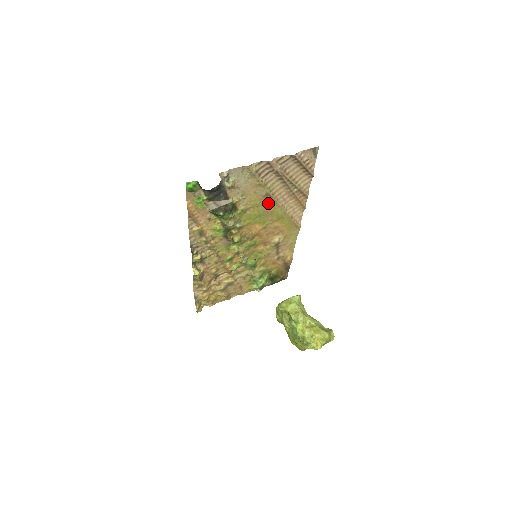
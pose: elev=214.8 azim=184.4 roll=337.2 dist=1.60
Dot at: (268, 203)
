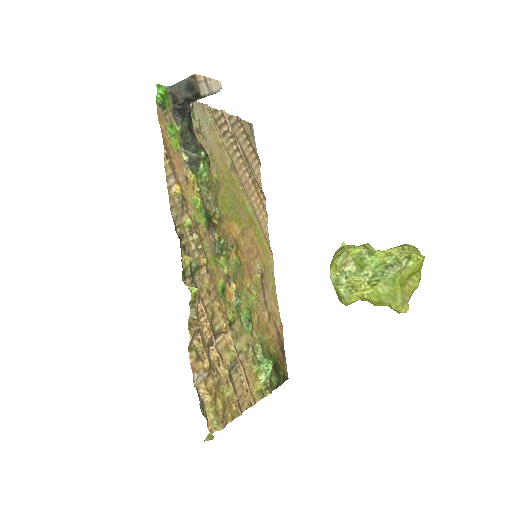
Dot at: (235, 187)
